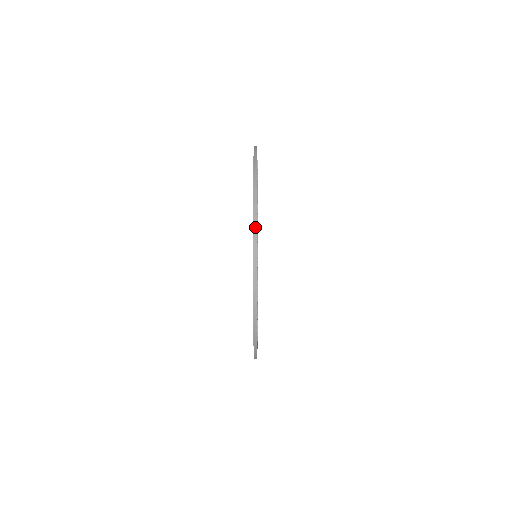
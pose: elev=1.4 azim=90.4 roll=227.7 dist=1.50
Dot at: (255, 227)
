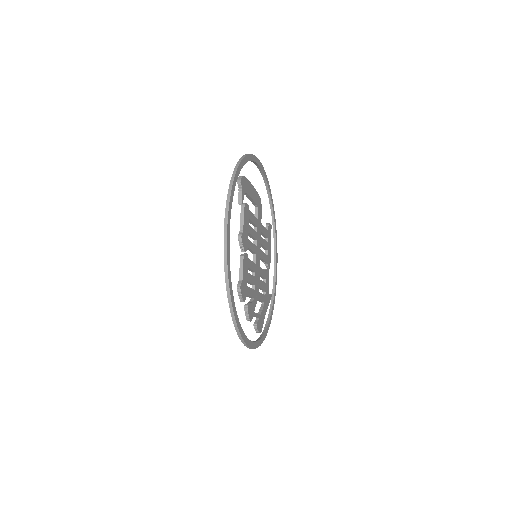
Dot at: (229, 294)
